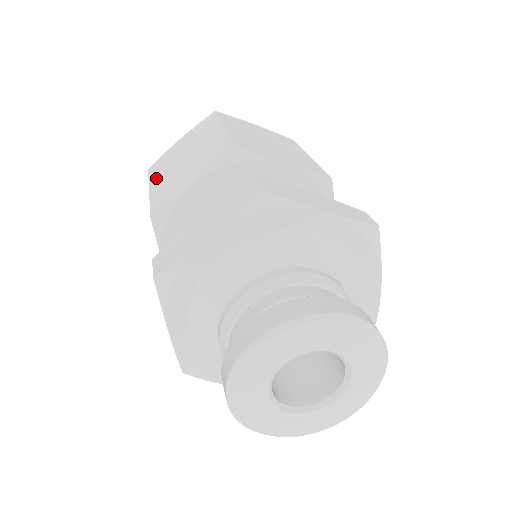
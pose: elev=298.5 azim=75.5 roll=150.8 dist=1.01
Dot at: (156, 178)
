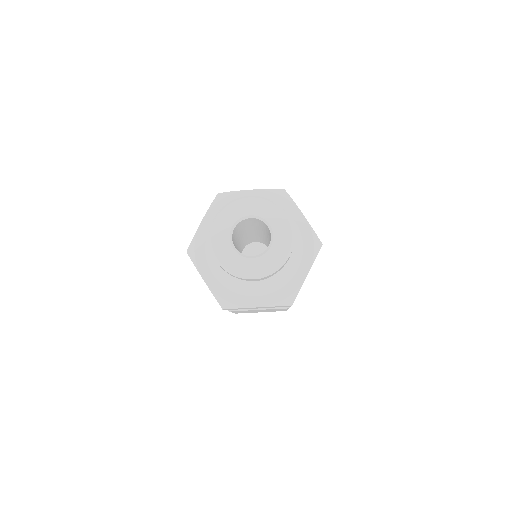
Dot at: occluded
